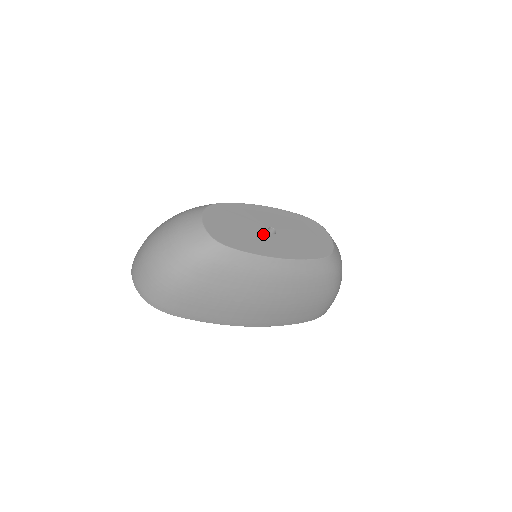
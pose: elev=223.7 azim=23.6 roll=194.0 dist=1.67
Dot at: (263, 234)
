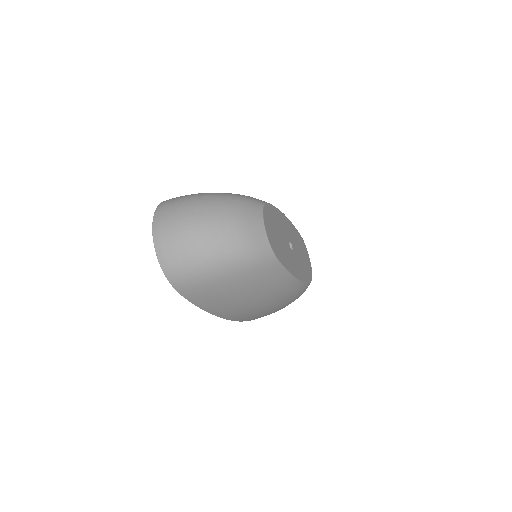
Dot at: (288, 248)
